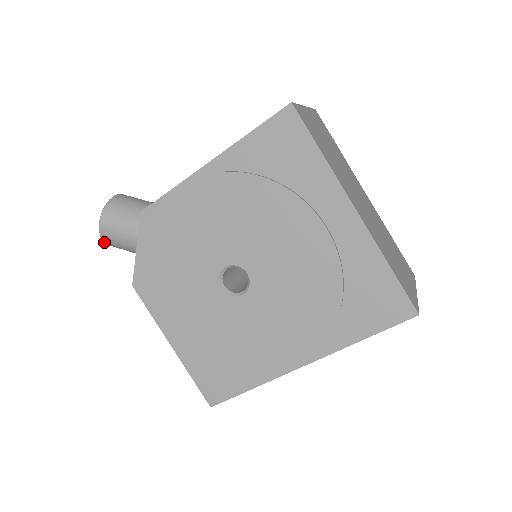
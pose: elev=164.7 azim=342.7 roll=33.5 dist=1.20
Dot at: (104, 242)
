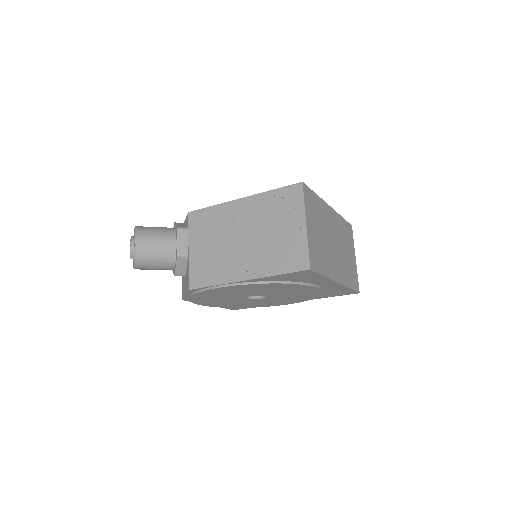
Dot at: occluded
